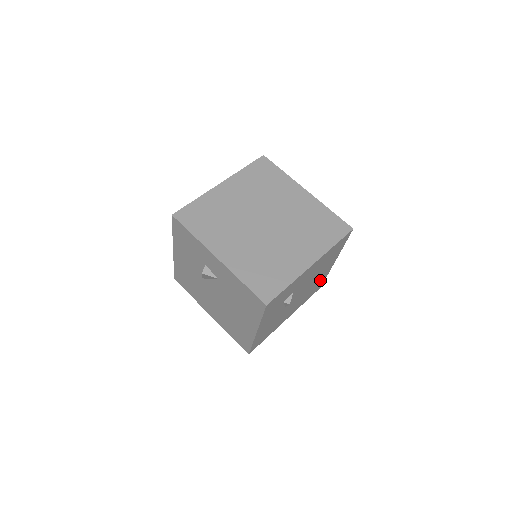
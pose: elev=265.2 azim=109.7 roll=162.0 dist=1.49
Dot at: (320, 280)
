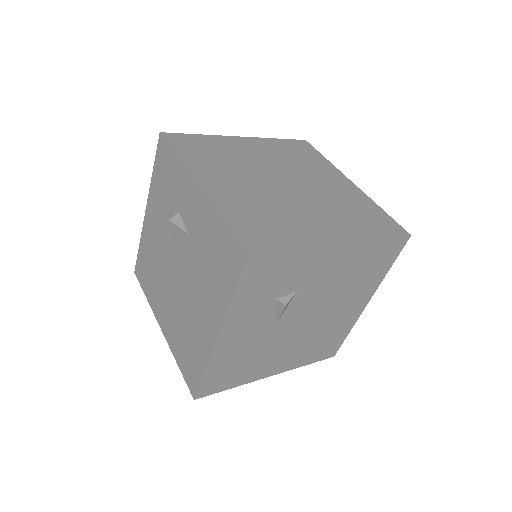
Dot at: (338, 329)
